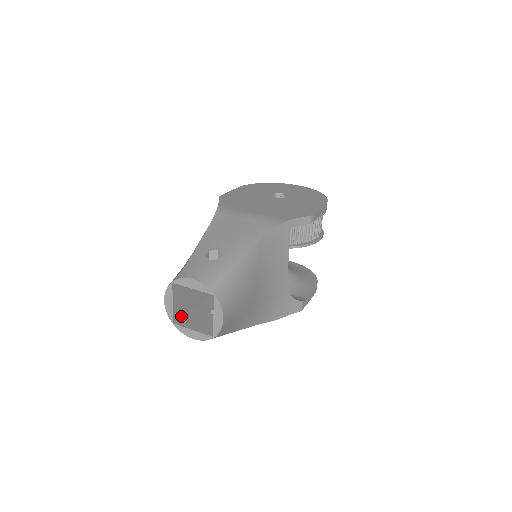
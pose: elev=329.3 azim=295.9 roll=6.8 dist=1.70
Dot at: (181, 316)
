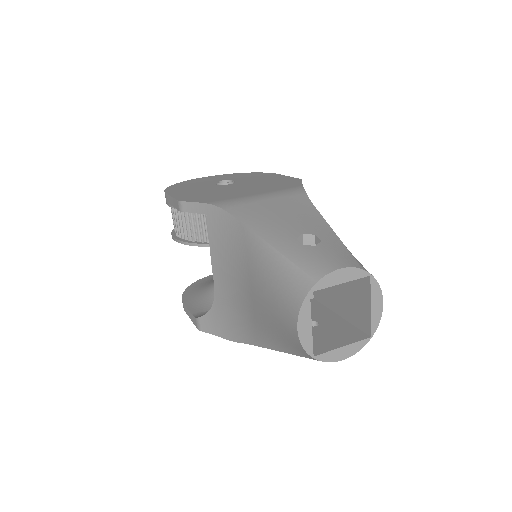
Dot at: occluded
